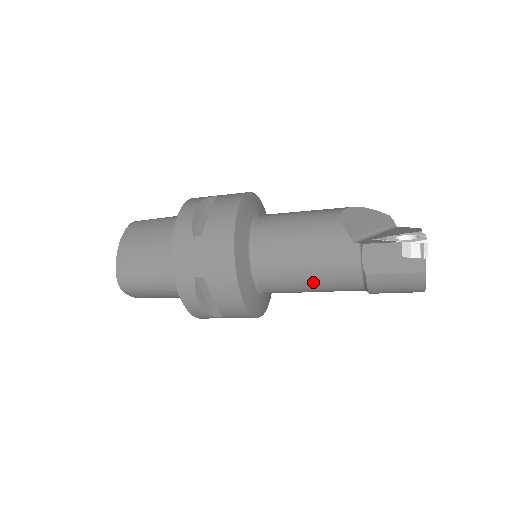
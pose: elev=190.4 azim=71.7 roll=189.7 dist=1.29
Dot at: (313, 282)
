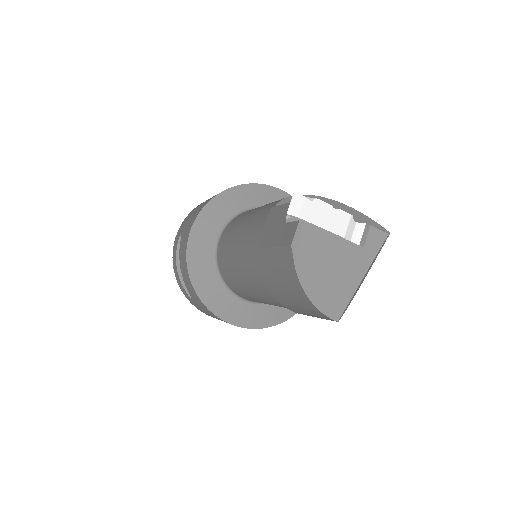
Dot at: (239, 264)
